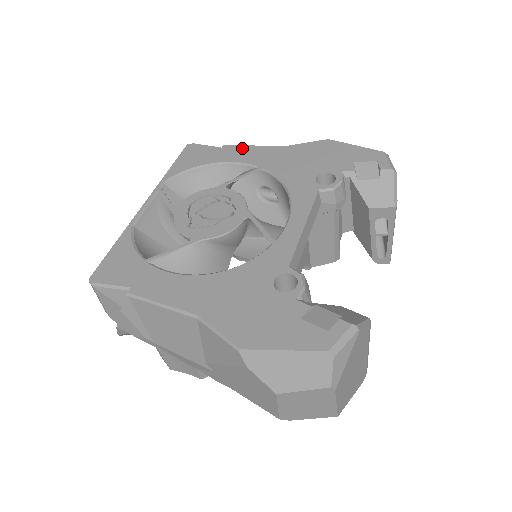
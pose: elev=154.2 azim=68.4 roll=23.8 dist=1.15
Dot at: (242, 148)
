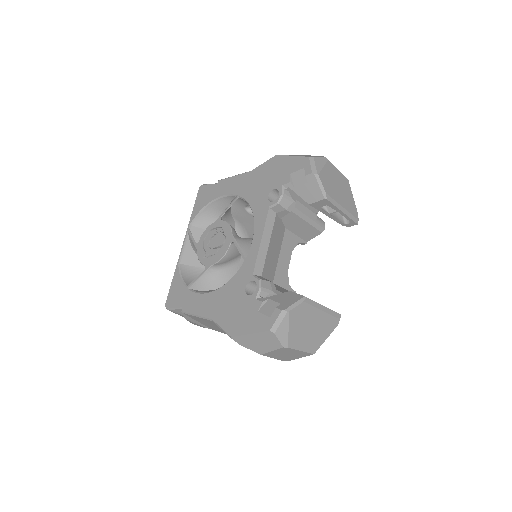
Dot at: (228, 181)
